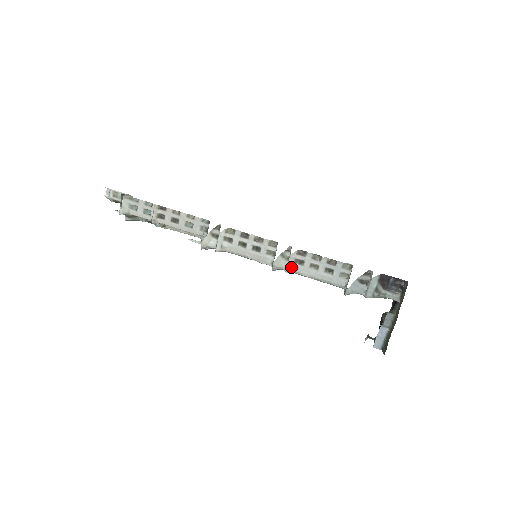
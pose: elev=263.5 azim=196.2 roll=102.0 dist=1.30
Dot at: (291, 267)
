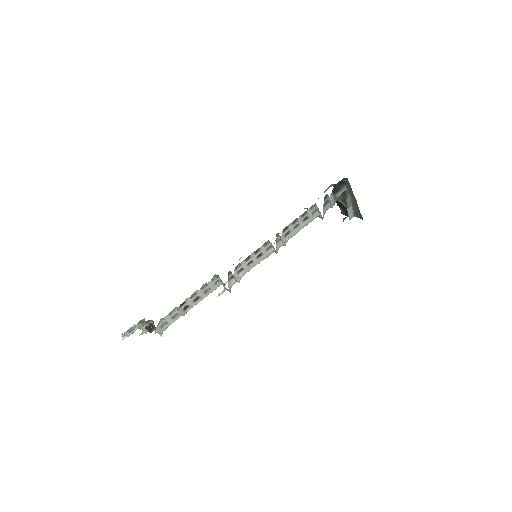
Dot at: (285, 241)
